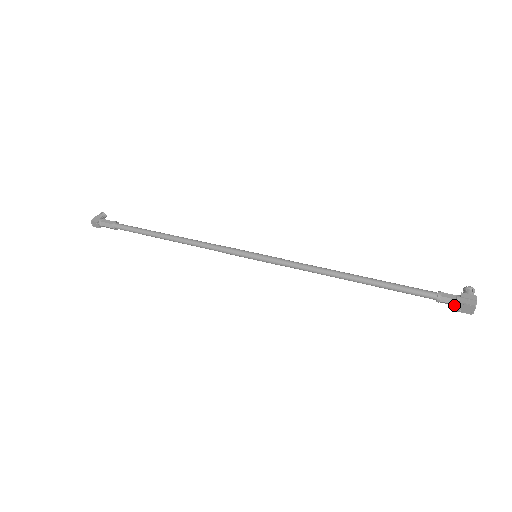
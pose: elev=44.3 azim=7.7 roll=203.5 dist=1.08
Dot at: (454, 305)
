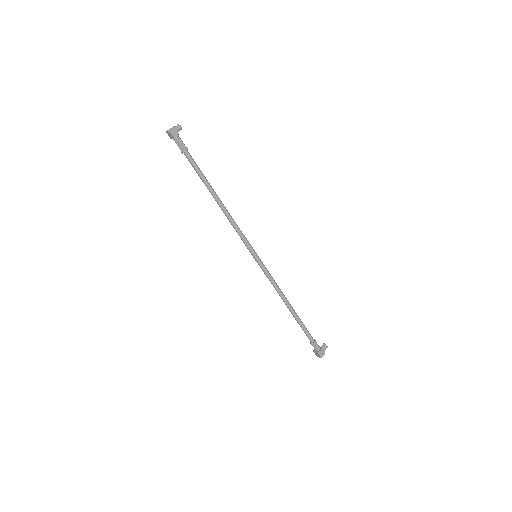
Dot at: (315, 349)
